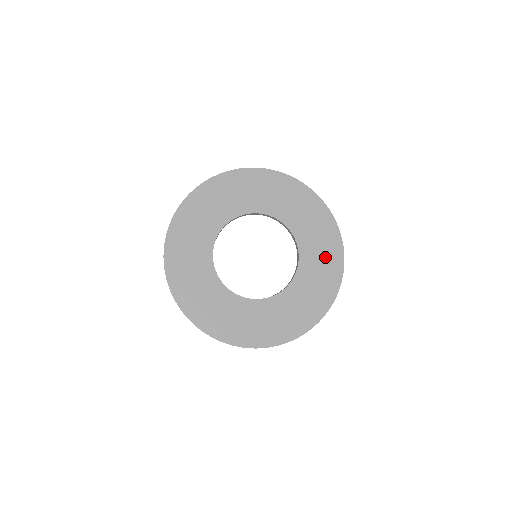
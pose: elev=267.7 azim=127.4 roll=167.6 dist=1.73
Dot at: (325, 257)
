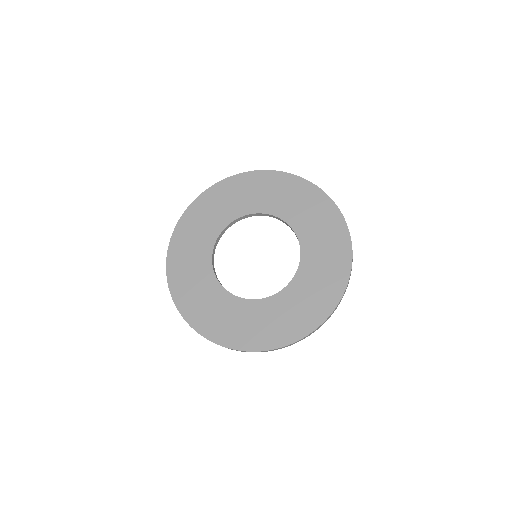
Dot at: (328, 269)
